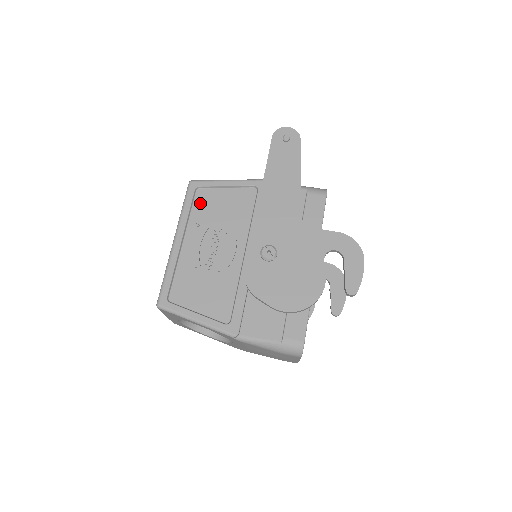
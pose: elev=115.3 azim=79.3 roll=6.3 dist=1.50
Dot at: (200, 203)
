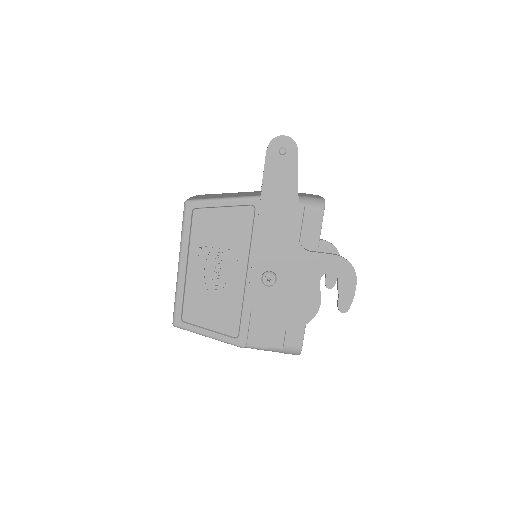
Dot at: (199, 225)
